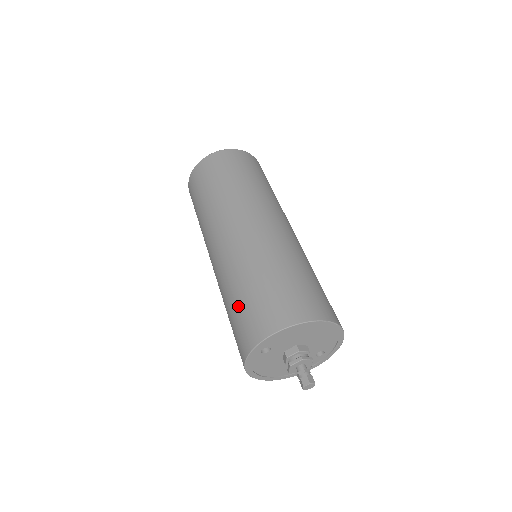
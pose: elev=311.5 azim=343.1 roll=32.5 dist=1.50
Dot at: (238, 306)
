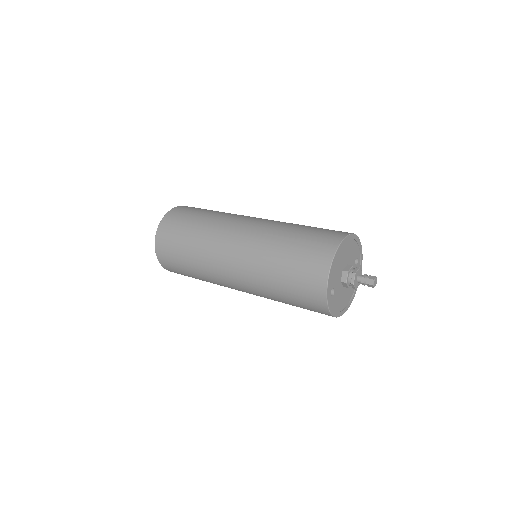
Dot at: (289, 289)
